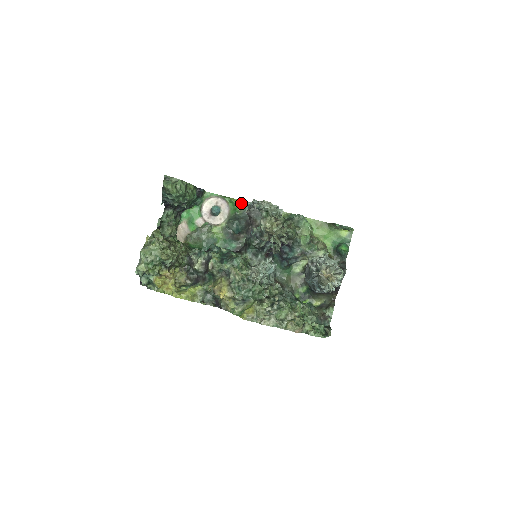
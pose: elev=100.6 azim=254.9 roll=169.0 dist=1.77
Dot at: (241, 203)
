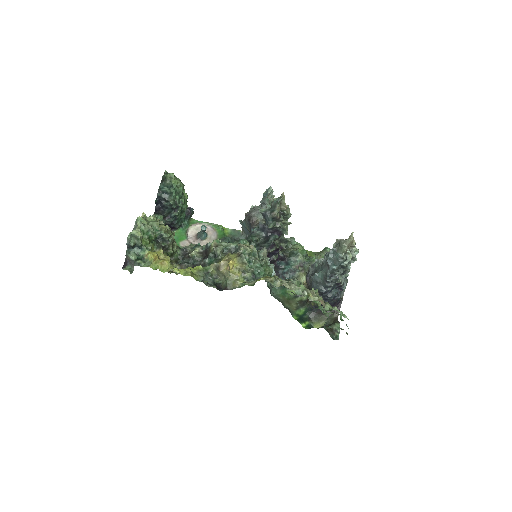
Dot at: (229, 230)
